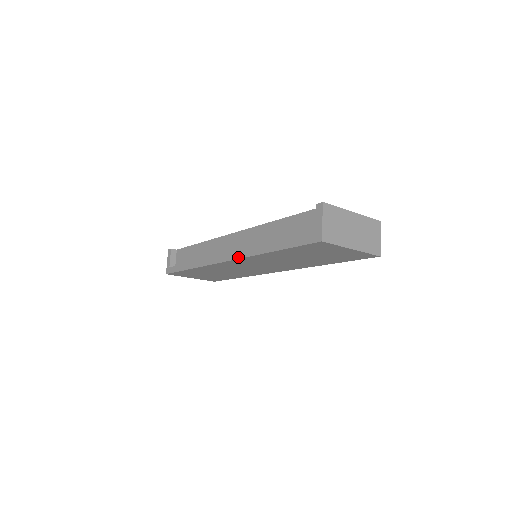
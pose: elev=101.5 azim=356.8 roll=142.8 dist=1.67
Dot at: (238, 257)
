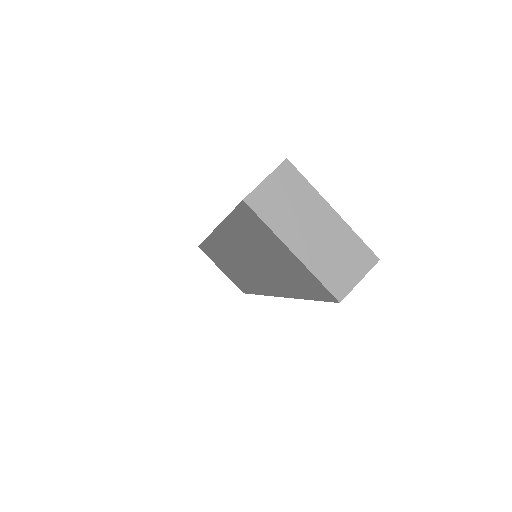
Dot at: occluded
